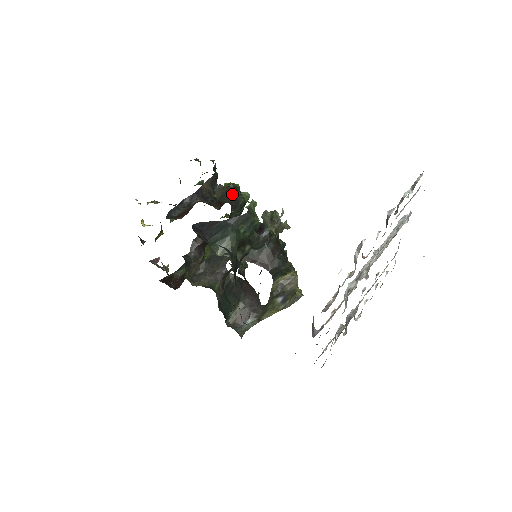
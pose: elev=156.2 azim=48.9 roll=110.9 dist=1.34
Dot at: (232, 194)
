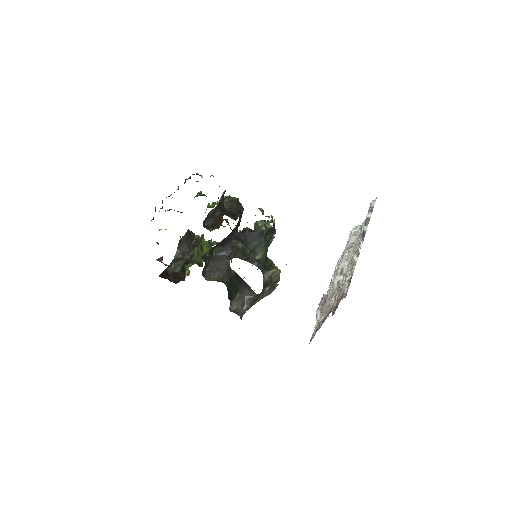
Dot at: (238, 207)
